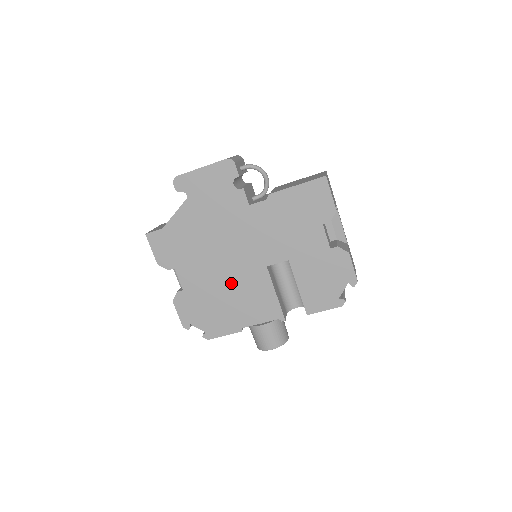
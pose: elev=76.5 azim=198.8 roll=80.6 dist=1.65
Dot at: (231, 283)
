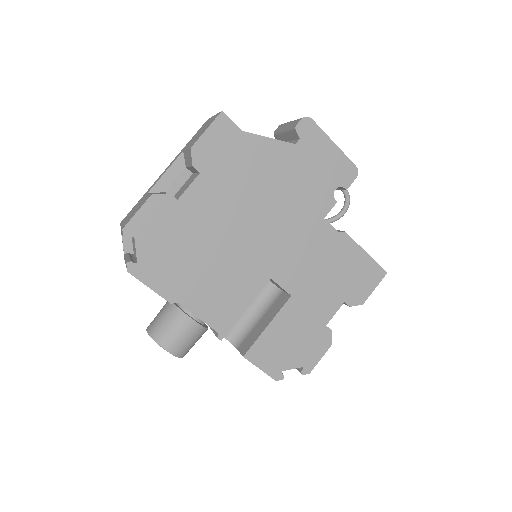
Dot at: (226, 253)
